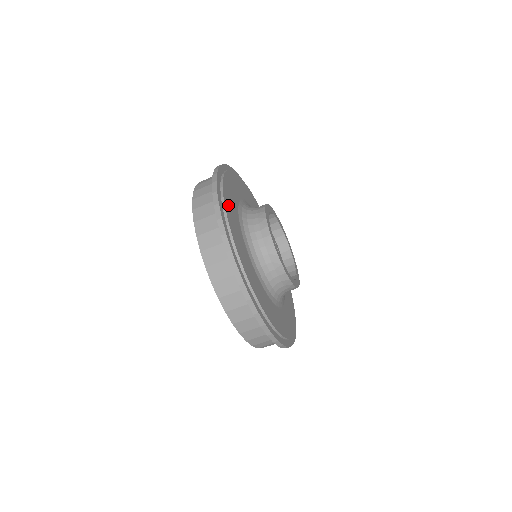
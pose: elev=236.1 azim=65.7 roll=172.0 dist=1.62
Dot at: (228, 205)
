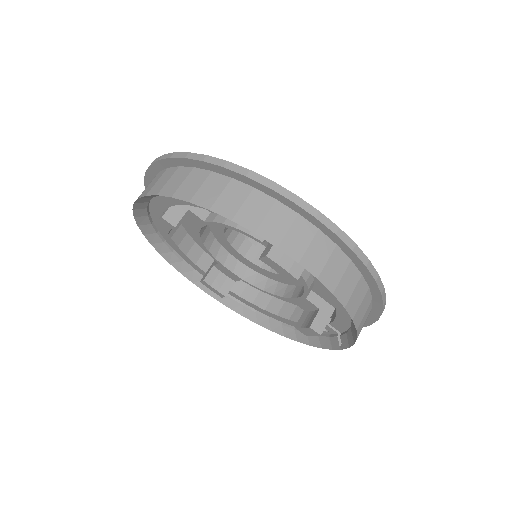
Dot at: occluded
